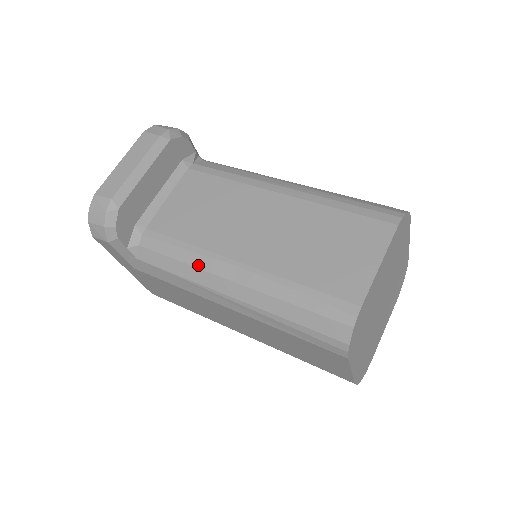
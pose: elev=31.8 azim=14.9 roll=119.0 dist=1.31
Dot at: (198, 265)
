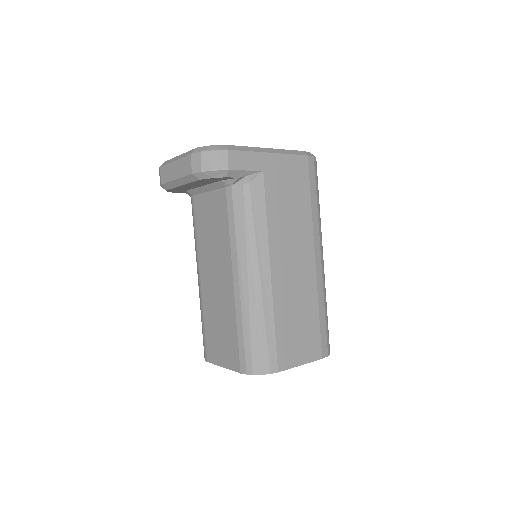
Dot at: (195, 250)
